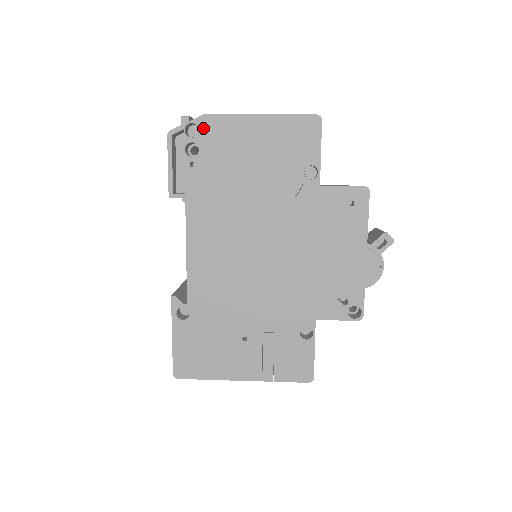
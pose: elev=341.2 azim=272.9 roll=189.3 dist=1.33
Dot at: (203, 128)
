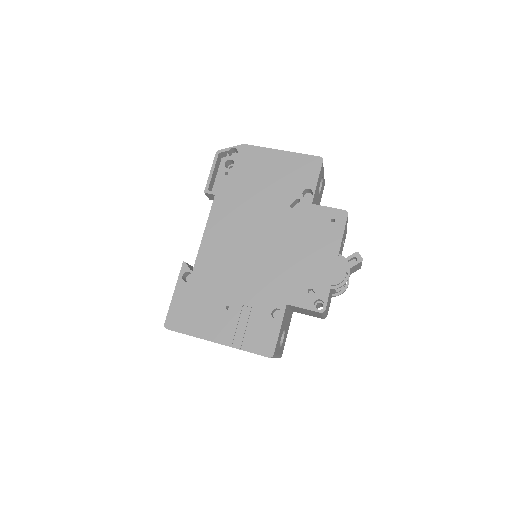
Dot at: (241, 152)
